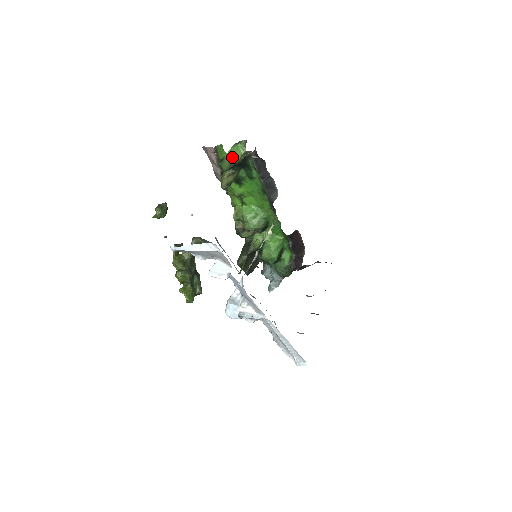
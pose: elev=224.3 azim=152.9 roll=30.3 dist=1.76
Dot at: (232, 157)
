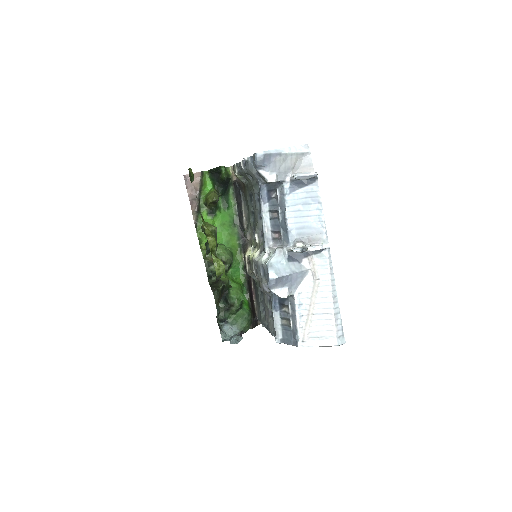
Dot at: (227, 171)
